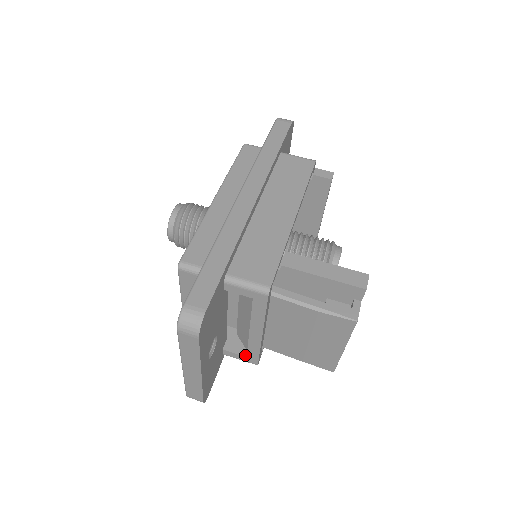
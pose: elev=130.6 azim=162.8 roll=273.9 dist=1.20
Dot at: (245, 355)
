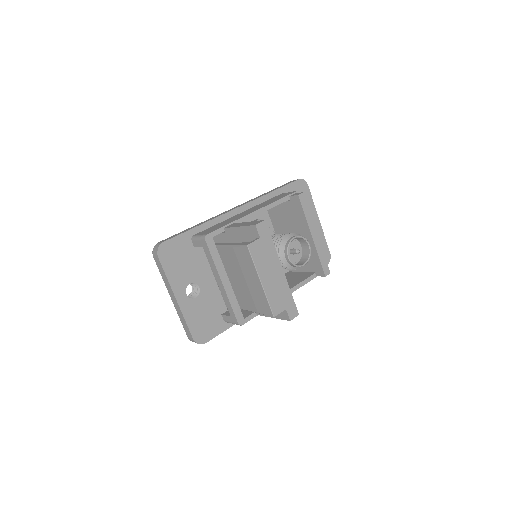
Dot at: (231, 316)
